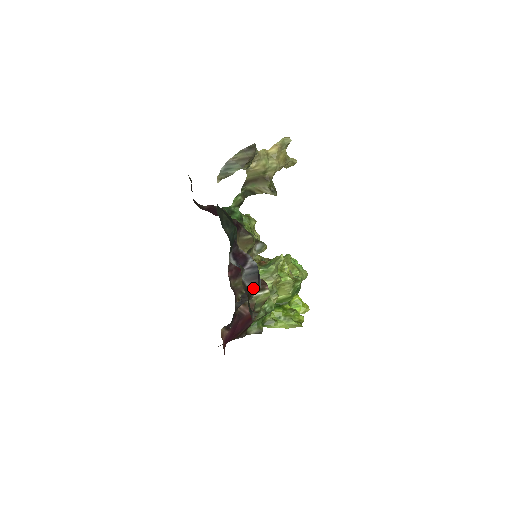
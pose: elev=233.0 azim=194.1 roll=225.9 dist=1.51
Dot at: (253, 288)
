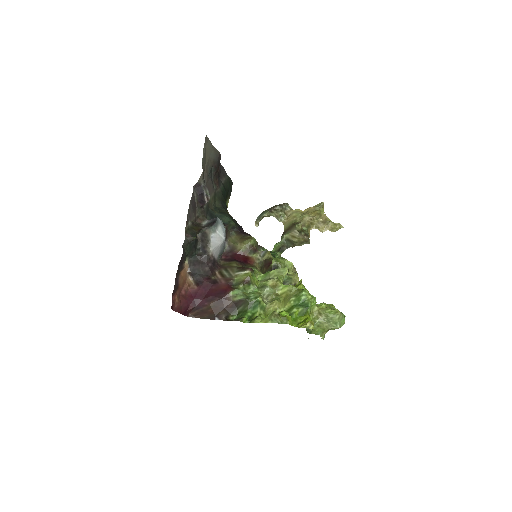
Dot at: (205, 227)
